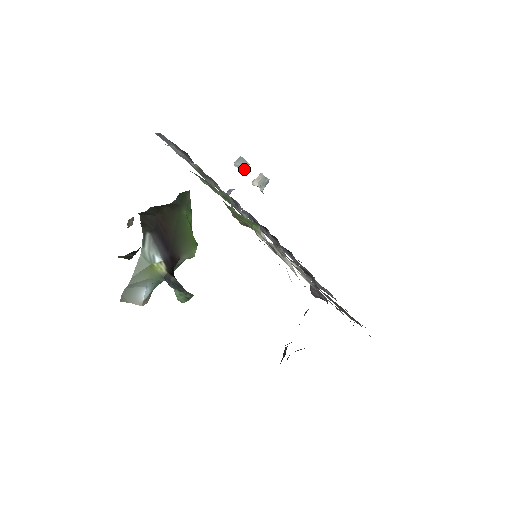
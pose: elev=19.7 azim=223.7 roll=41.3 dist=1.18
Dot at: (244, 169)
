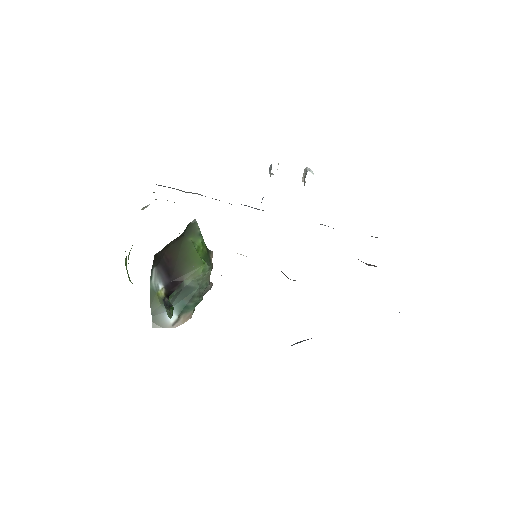
Dot at: (270, 174)
